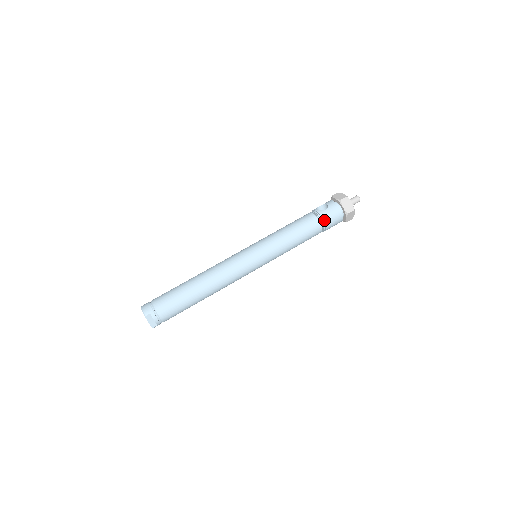
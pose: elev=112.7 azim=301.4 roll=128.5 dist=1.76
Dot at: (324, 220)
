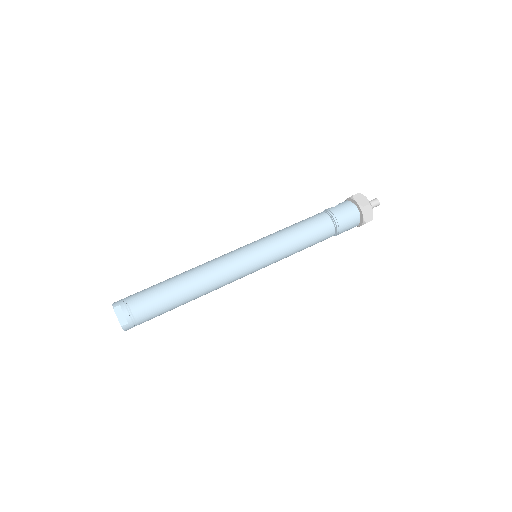
Dot at: (334, 214)
